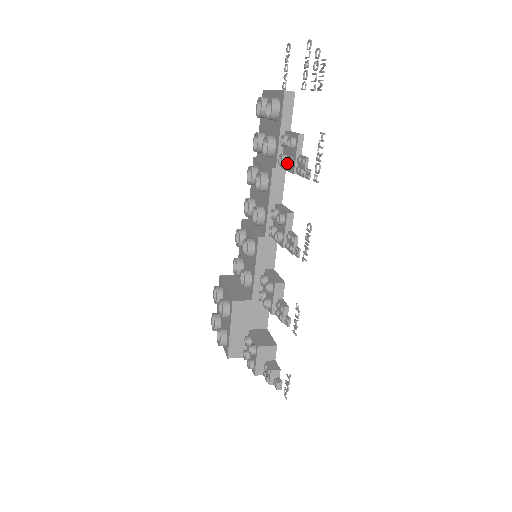
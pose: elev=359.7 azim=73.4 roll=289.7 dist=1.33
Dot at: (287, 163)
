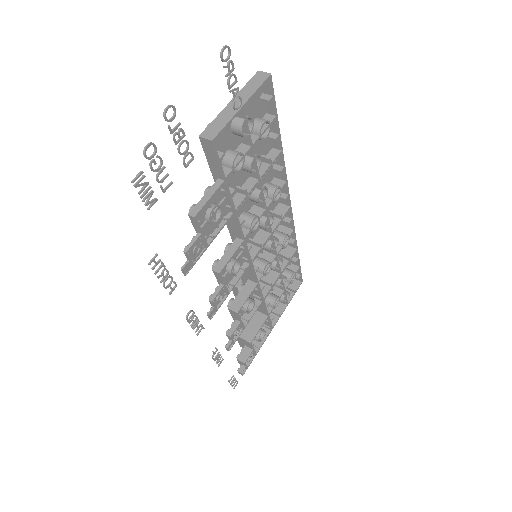
Dot at: occluded
